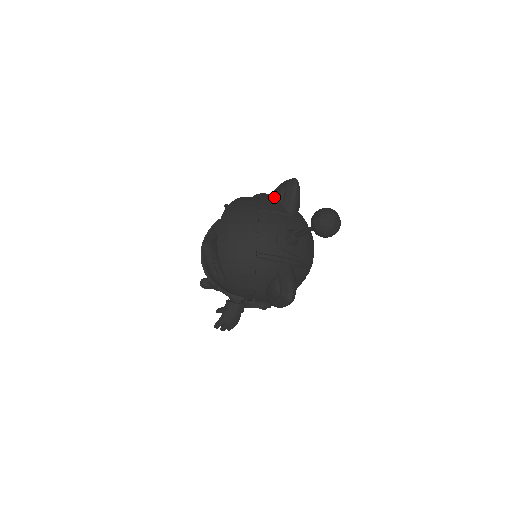
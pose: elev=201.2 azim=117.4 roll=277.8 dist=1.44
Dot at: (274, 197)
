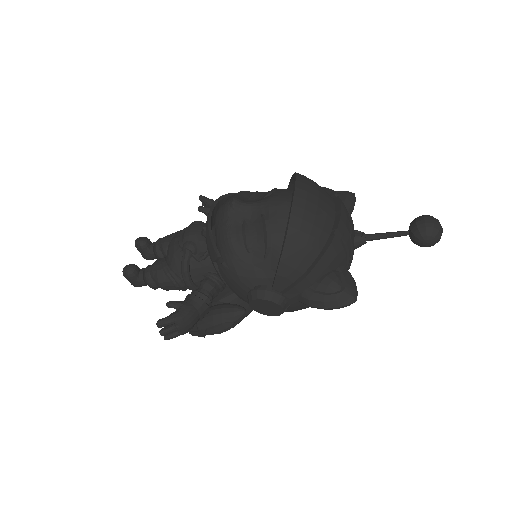
Dot at: occluded
